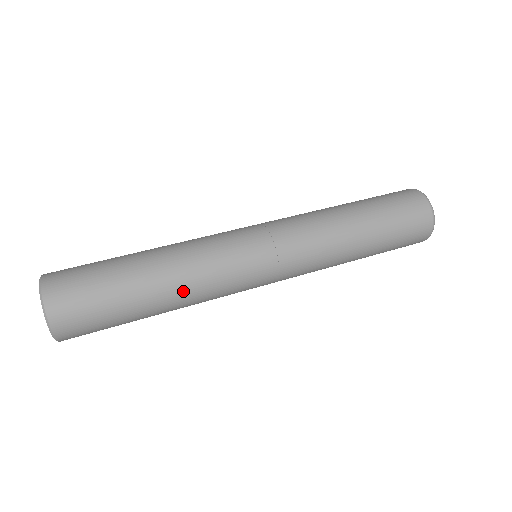
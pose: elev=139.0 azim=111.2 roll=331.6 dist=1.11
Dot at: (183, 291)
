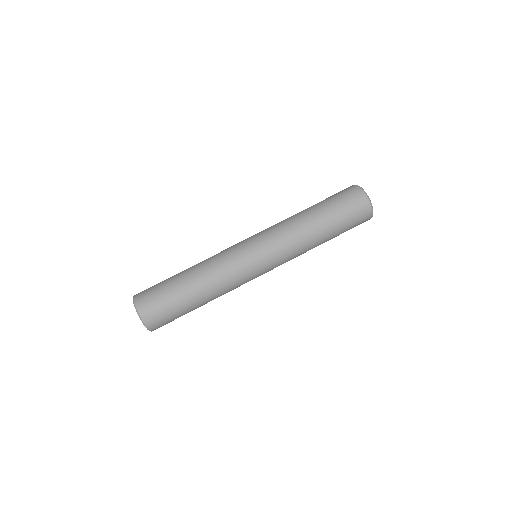
Dot at: (213, 288)
